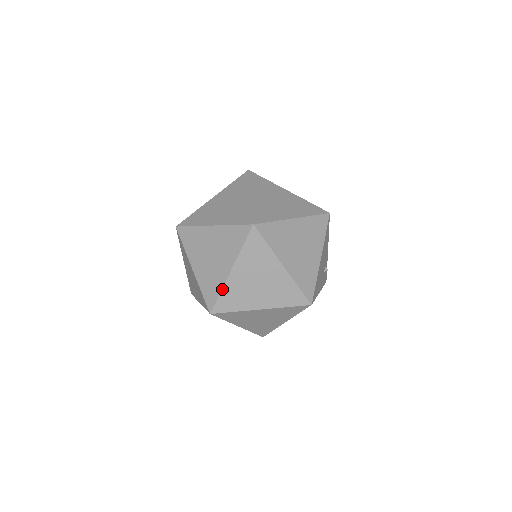
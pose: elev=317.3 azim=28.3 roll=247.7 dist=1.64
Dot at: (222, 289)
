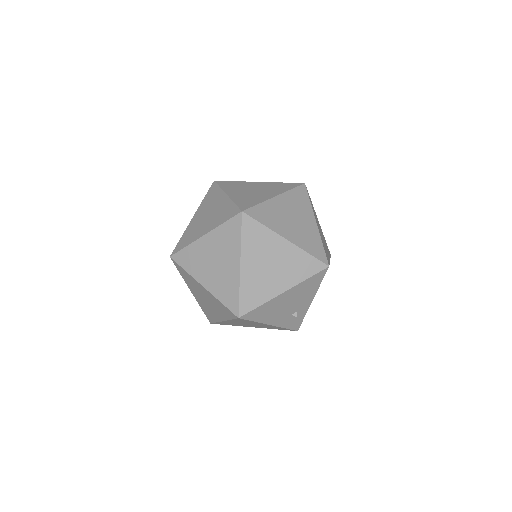
Dot at: (189, 245)
